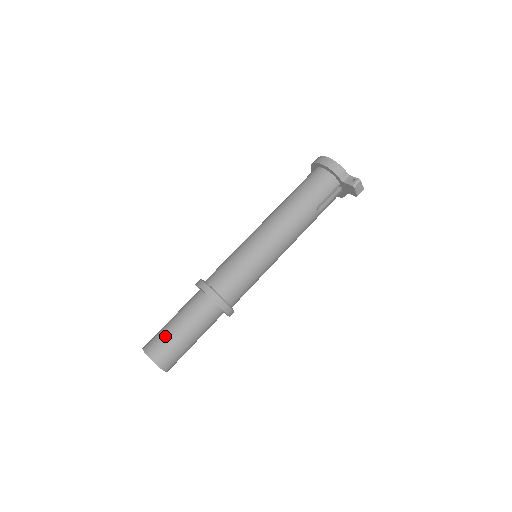
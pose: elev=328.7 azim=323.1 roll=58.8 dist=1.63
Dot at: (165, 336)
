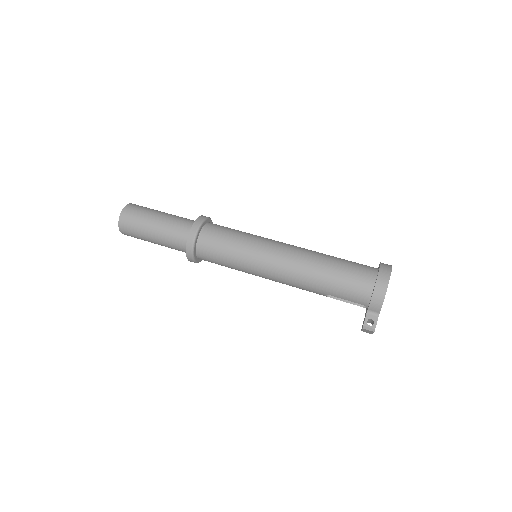
Dot at: (141, 221)
